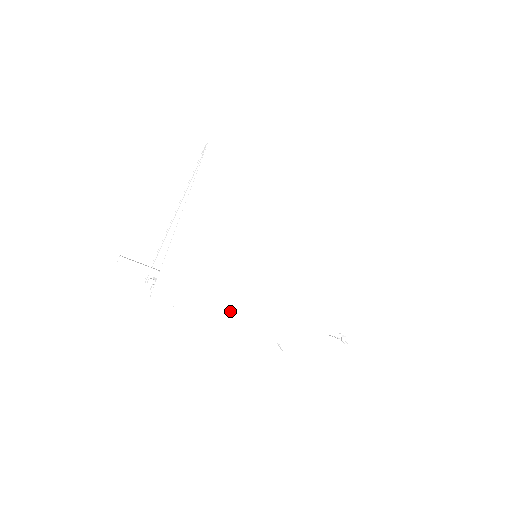
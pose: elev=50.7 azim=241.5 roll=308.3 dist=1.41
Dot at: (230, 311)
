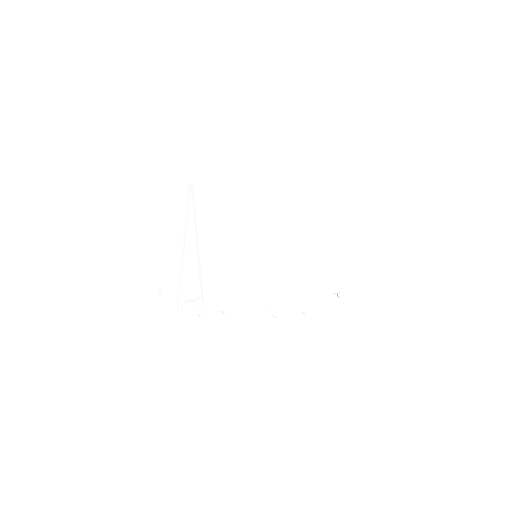
Dot at: (262, 297)
